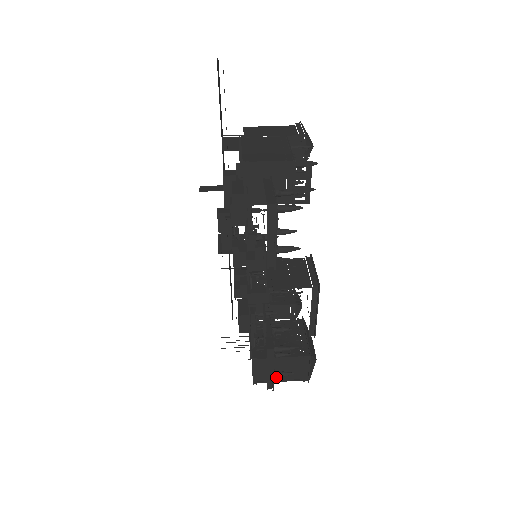
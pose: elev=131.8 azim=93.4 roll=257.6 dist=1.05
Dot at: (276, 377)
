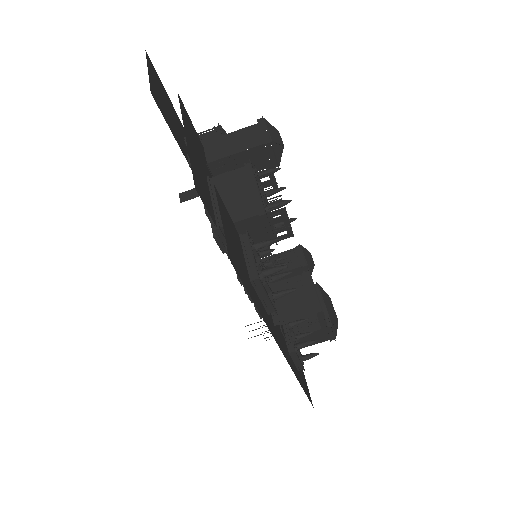
Dot at: occluded
